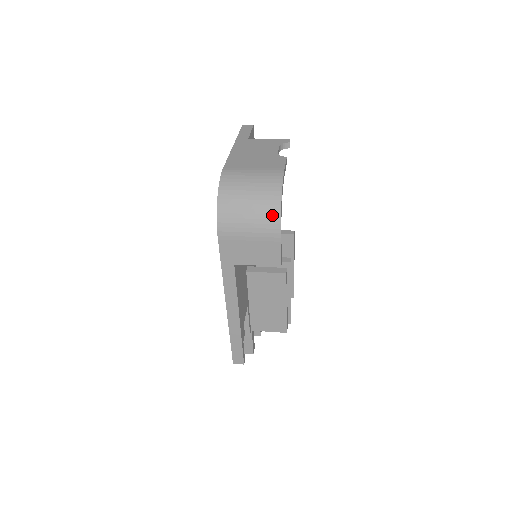
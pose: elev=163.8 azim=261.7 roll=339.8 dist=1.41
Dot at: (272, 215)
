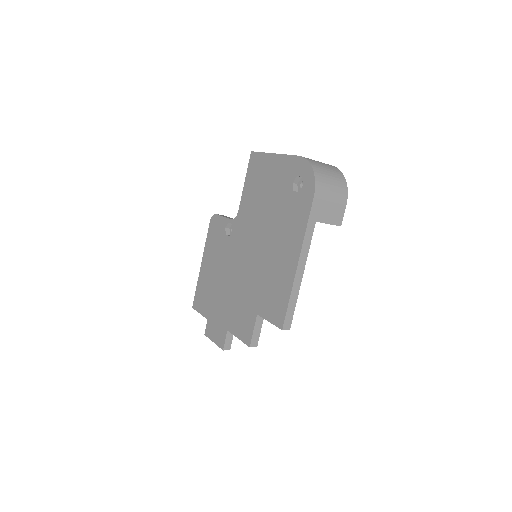
Dot at: (343, 185)
